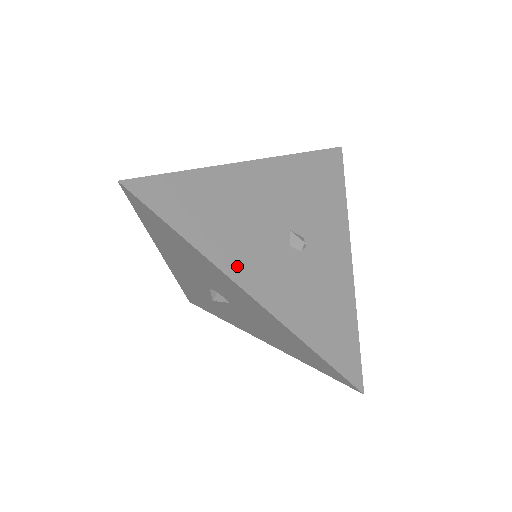
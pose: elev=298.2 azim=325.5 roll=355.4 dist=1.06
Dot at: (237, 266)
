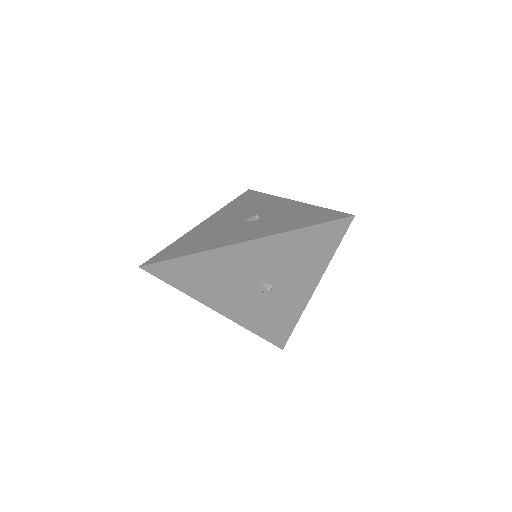
Dot at: (214, 301)
